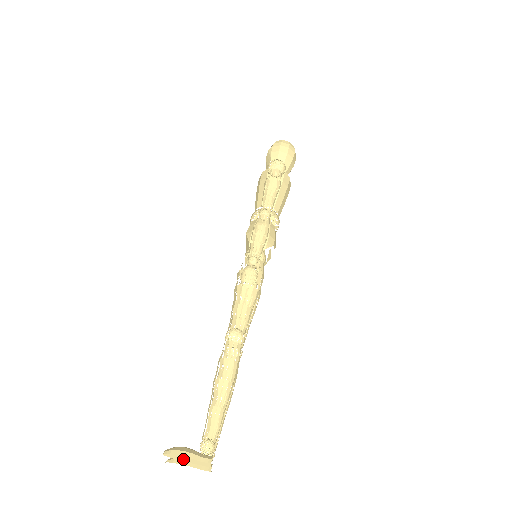
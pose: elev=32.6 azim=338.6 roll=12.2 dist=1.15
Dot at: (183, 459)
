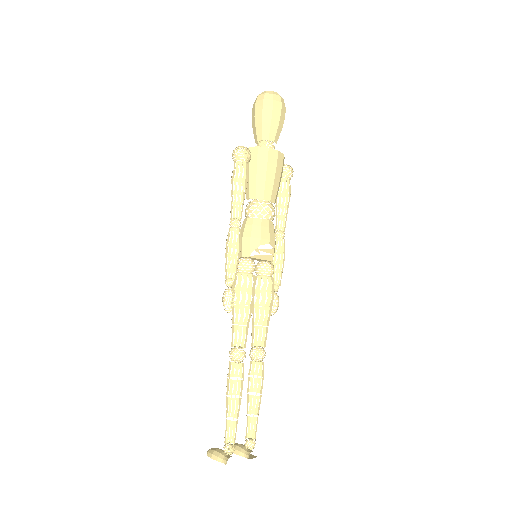
Dot at: occluded
